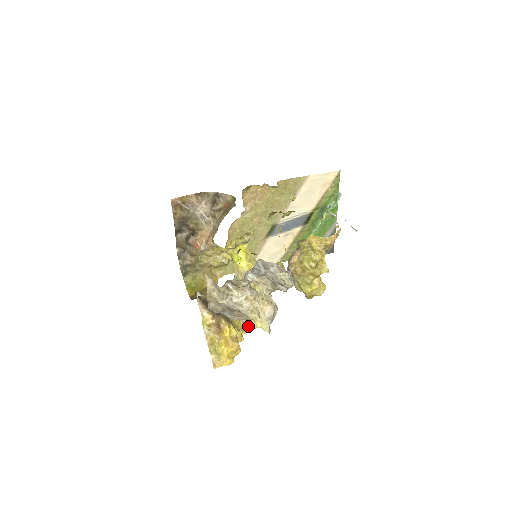
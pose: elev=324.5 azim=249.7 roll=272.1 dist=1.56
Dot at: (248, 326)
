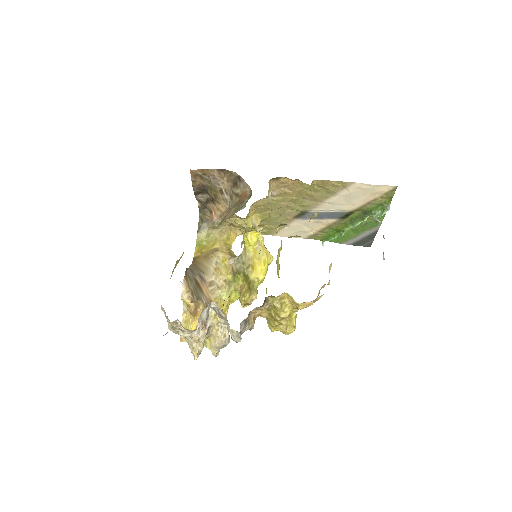
Dot at: occluded
